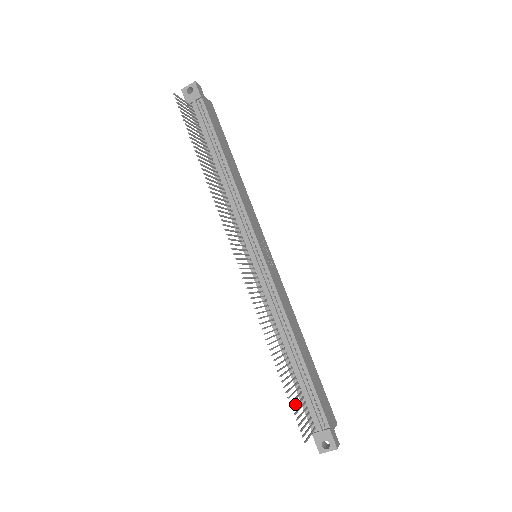
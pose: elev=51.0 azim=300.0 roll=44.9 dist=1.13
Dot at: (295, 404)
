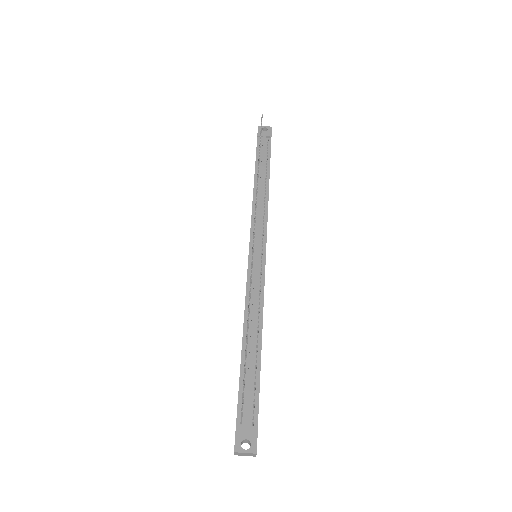
Dot at: (244, 377)
